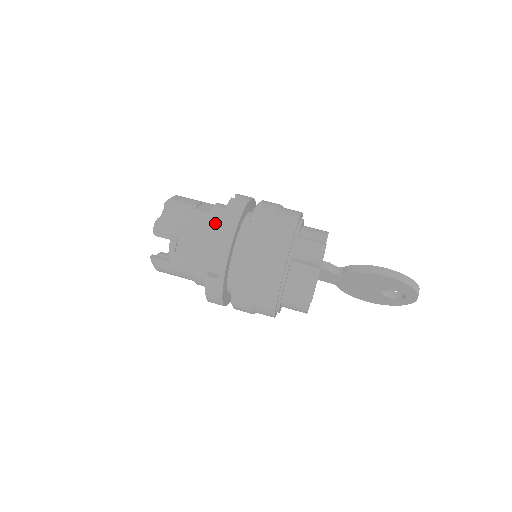
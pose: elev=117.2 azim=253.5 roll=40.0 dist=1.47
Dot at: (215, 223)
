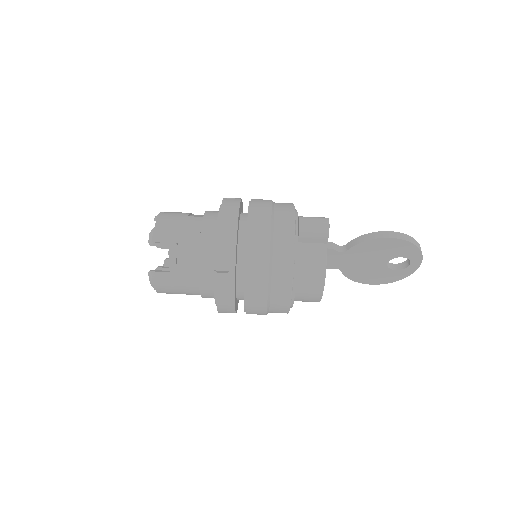
Dot at: (213, 223)
